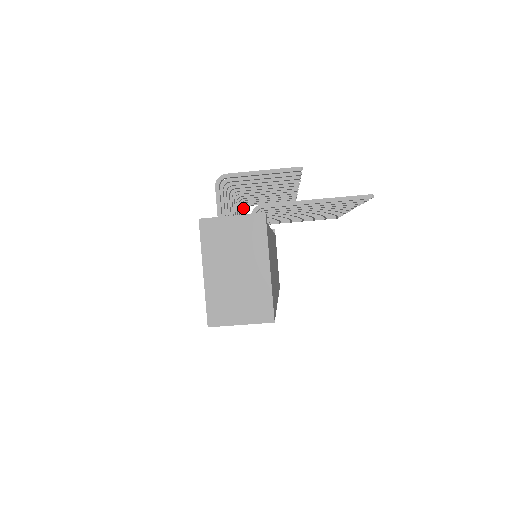
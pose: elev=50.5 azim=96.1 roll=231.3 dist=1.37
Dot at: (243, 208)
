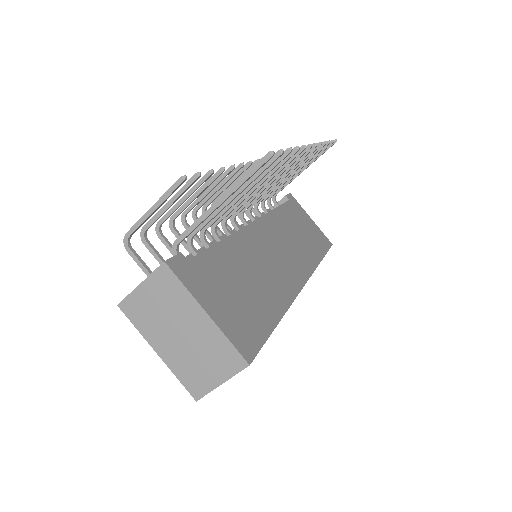
Dot at: occluded
